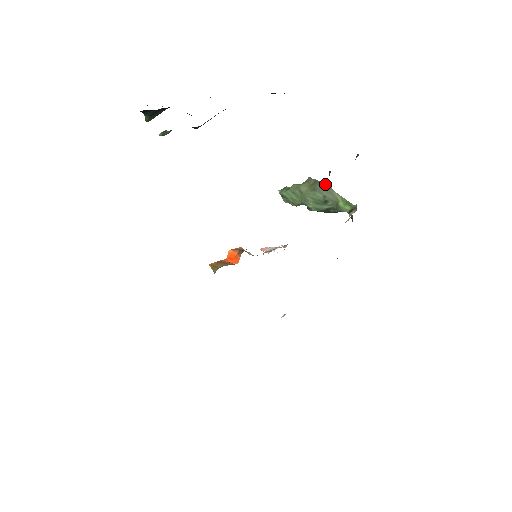
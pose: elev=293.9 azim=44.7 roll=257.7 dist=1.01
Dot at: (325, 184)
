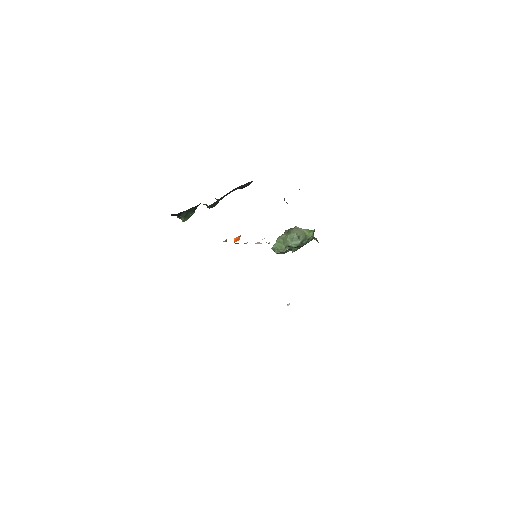
Dot at: (294, 227)
